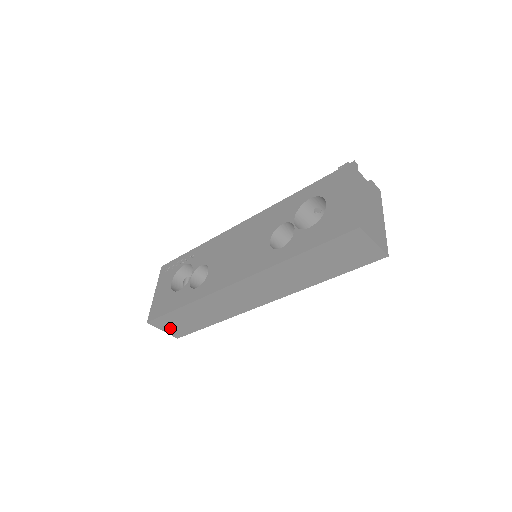
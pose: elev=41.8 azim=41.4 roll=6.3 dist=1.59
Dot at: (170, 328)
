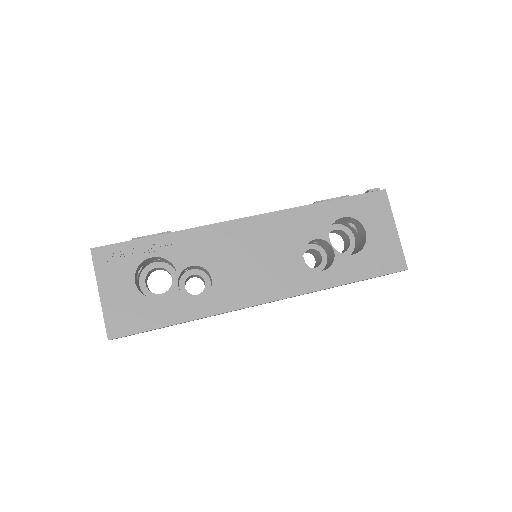
Dot at: occluded
